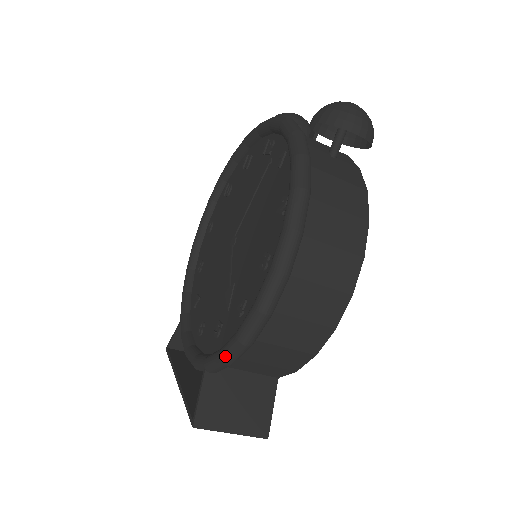
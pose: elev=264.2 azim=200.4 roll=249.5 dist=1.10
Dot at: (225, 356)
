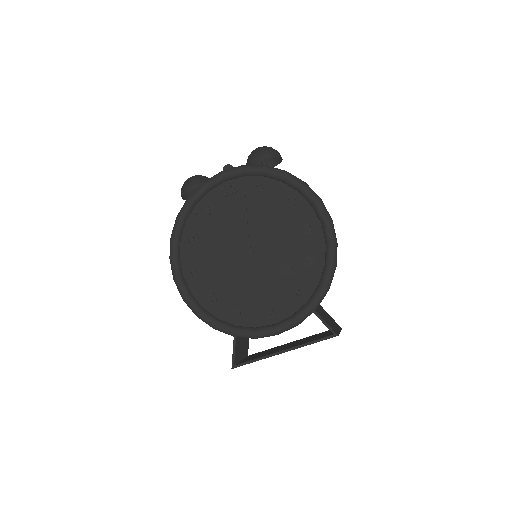
Dot at: (329, 283)
